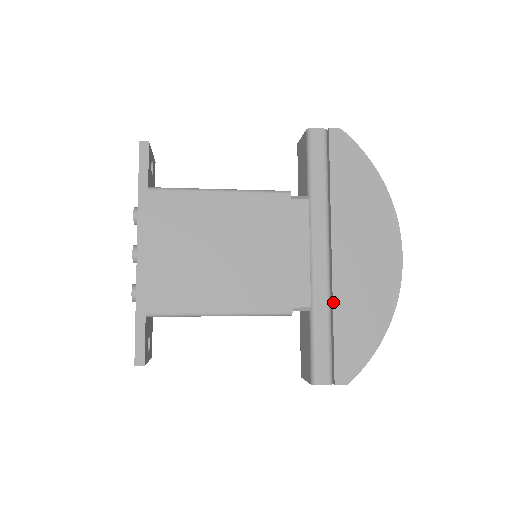
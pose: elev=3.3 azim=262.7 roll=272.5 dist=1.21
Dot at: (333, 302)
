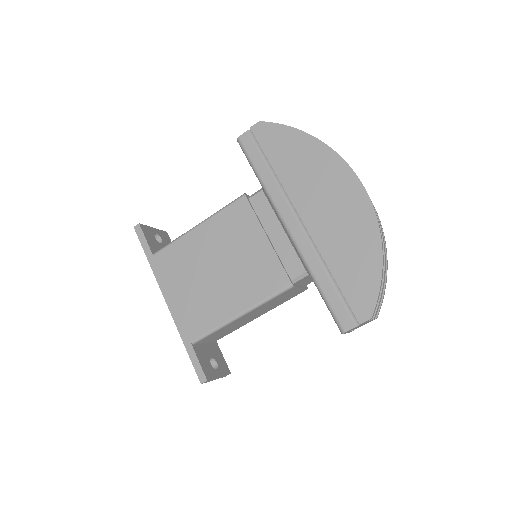
Dot at: (322, 257)
